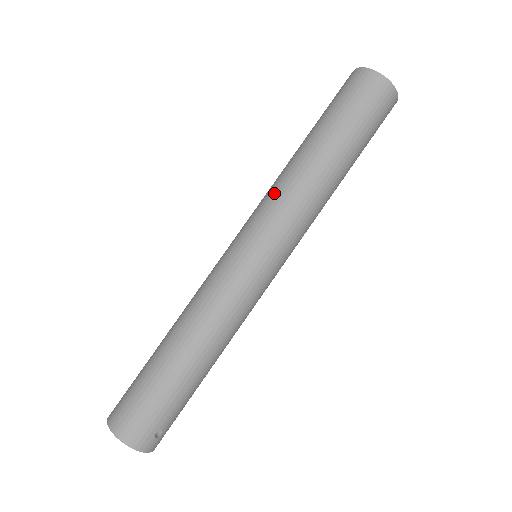
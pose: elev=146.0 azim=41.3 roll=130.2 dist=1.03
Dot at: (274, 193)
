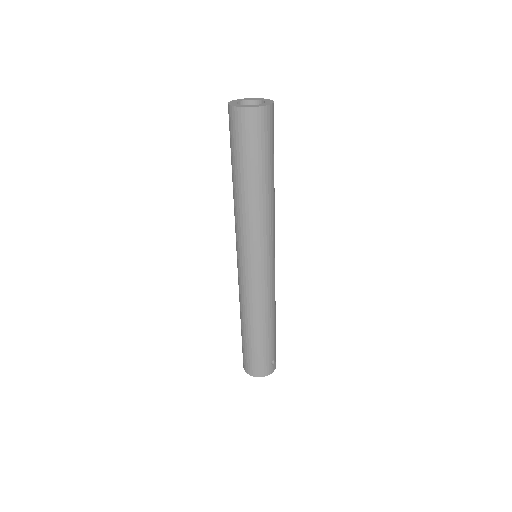
Dot at: (240, 225)
